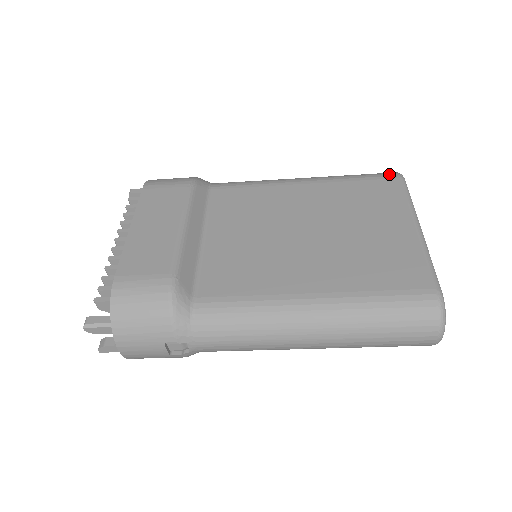
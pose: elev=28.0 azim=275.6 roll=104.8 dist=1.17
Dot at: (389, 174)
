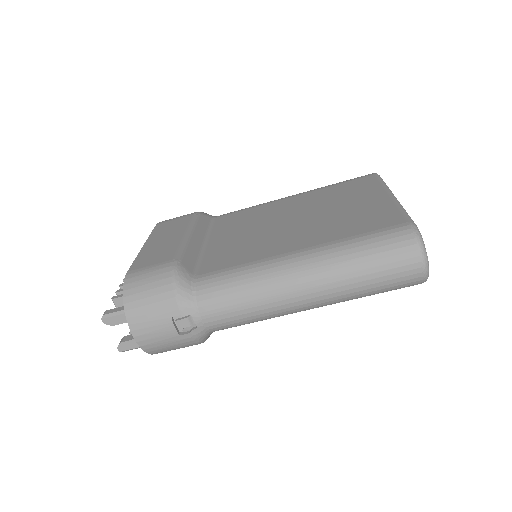
Dot at: (365, 175)
